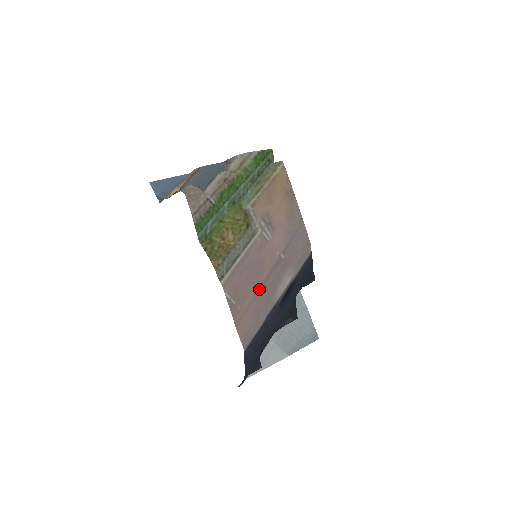
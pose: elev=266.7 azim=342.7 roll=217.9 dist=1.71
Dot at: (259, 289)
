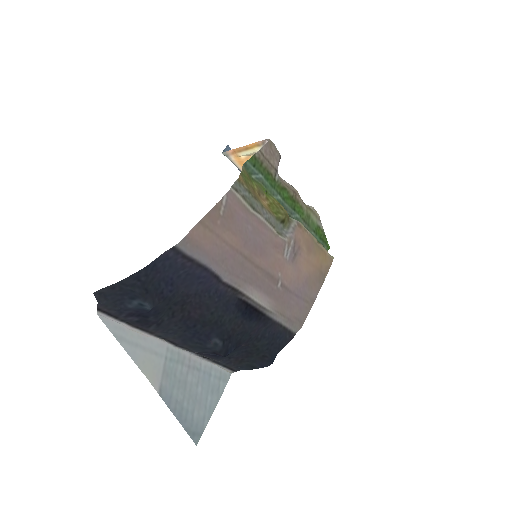
Dot at: (244, 254)
